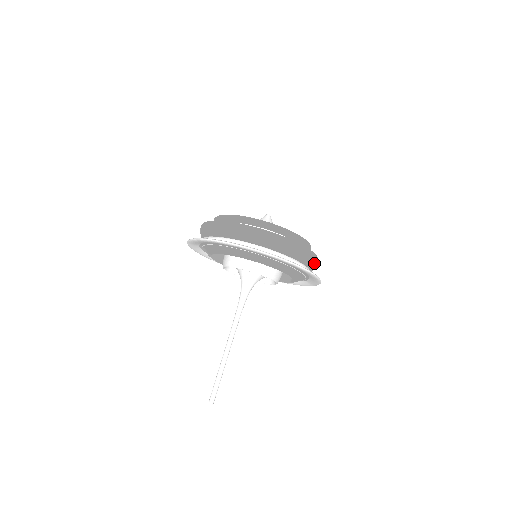
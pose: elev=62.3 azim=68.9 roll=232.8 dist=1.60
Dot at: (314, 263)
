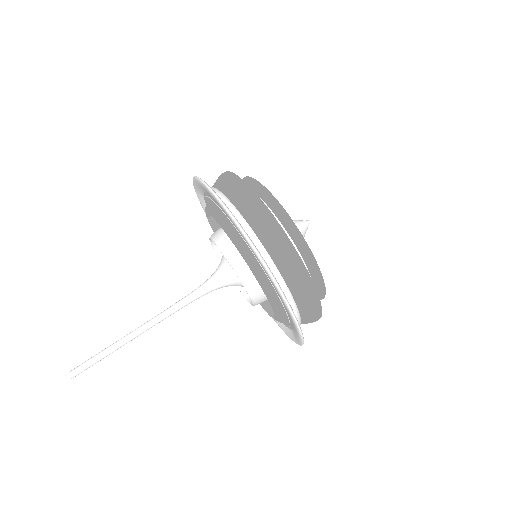
Dot at: (311, 309)
